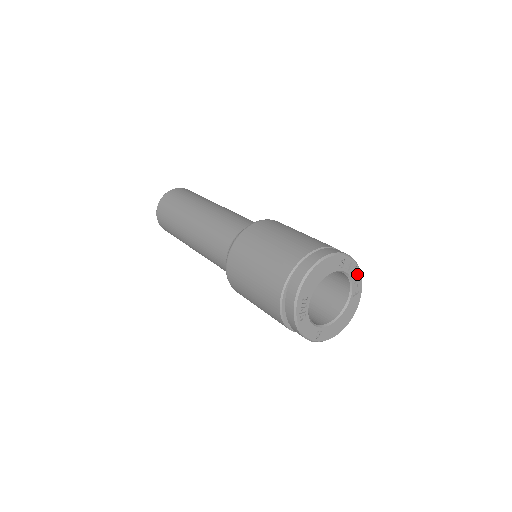
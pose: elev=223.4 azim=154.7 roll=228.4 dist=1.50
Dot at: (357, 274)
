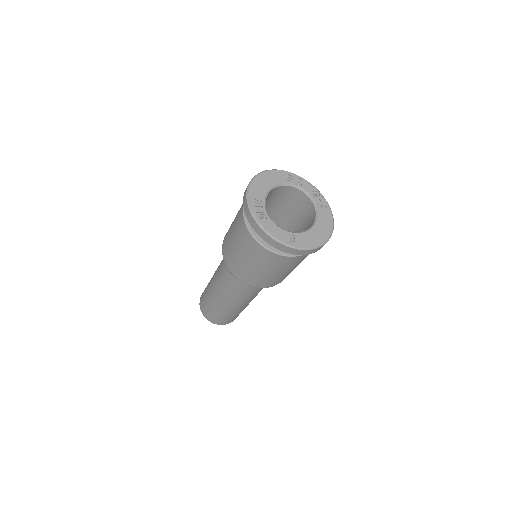
Dot at: (314, 191)
